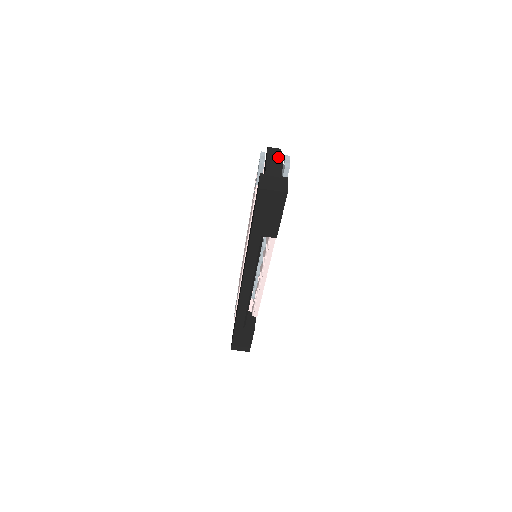
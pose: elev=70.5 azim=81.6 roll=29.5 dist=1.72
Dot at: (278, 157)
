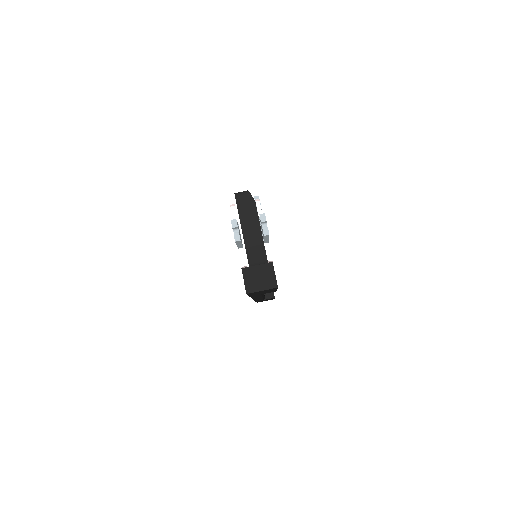
Dot at: (251, 209)
